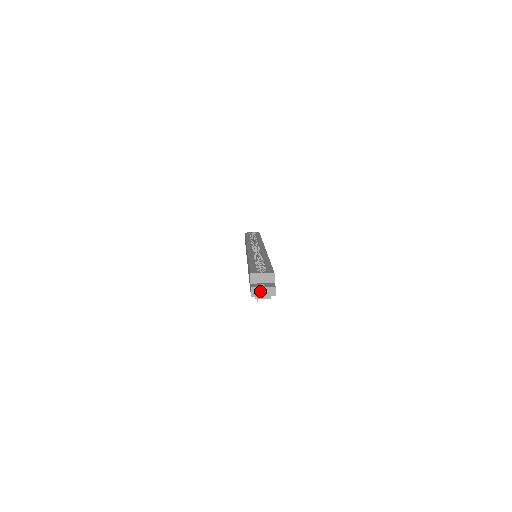
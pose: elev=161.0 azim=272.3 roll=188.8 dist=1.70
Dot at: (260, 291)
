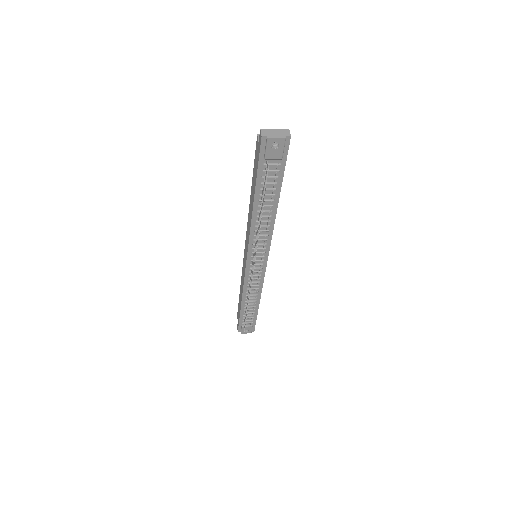
Dot at: (272, 132)
